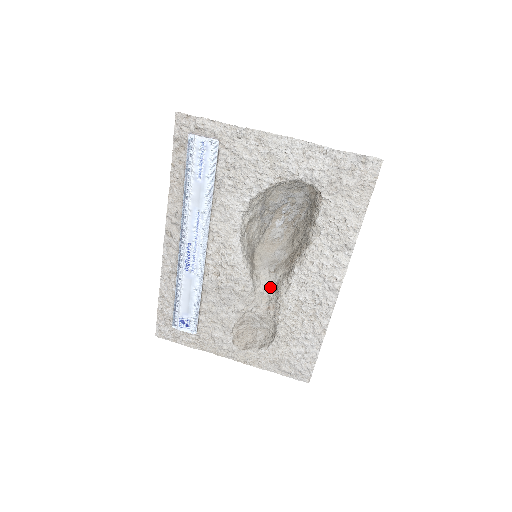
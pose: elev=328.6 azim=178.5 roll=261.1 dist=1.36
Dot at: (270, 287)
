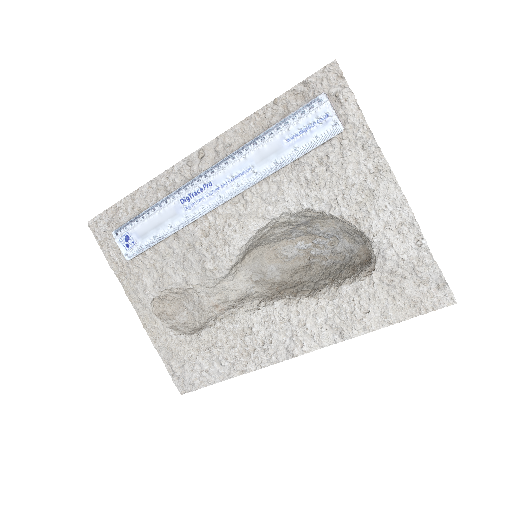
Dot at: (237, 291)
